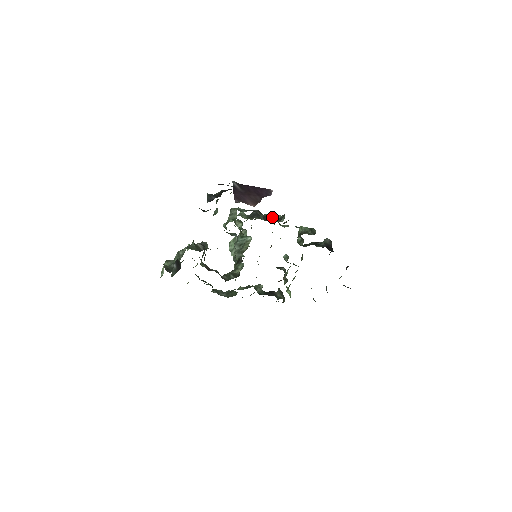
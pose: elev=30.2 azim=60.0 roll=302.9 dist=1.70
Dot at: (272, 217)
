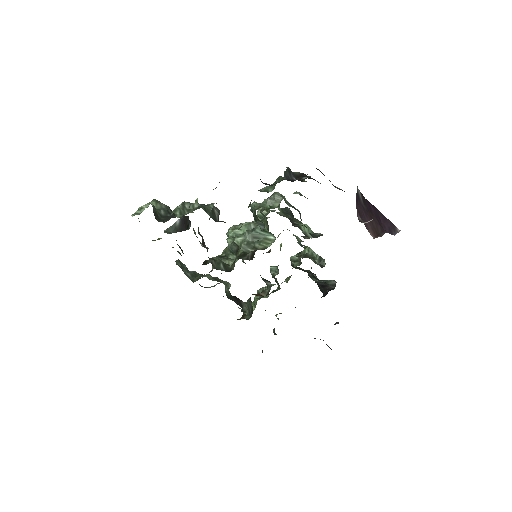
Dot at: (301, 225)
